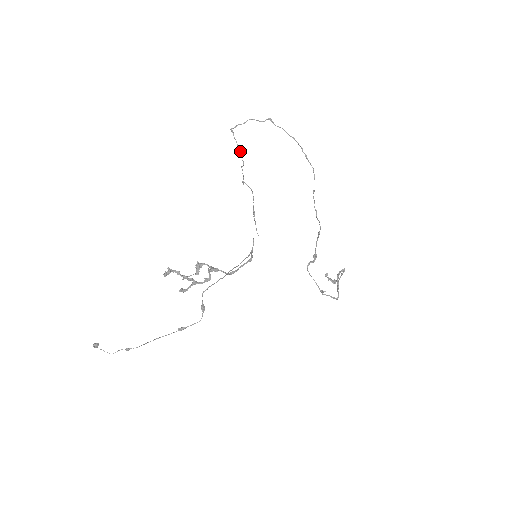
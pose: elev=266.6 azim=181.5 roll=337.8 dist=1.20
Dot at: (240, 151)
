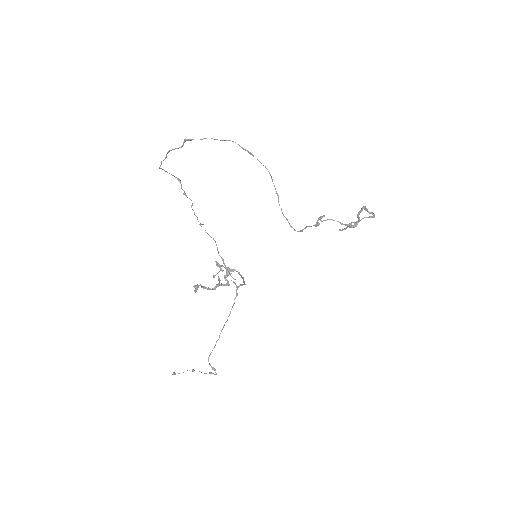
Dot at: occluded
